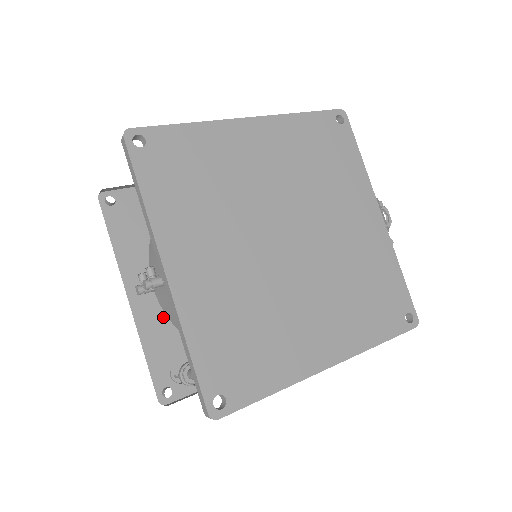
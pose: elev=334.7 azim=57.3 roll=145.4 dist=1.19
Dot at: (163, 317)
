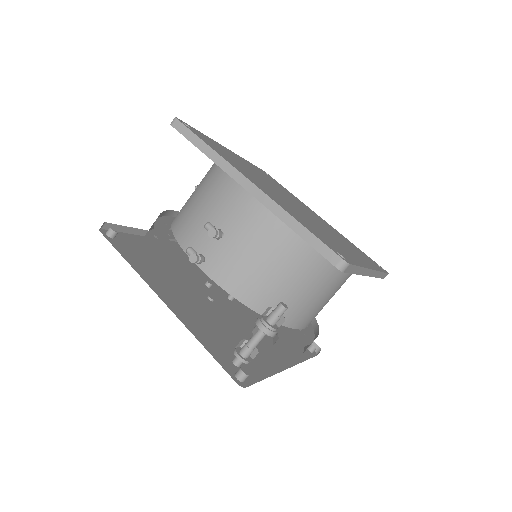
Dot at: (214, 294)
